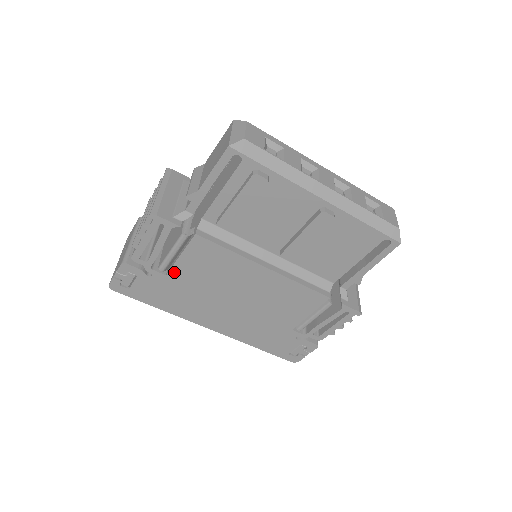
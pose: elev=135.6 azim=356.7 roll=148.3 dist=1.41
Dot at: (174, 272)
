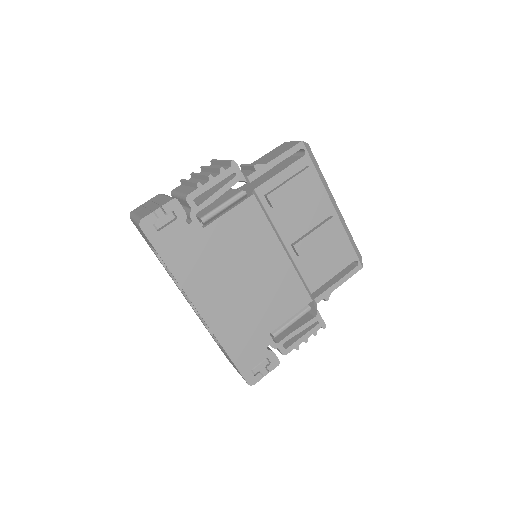
Dot at: (212, 227)
